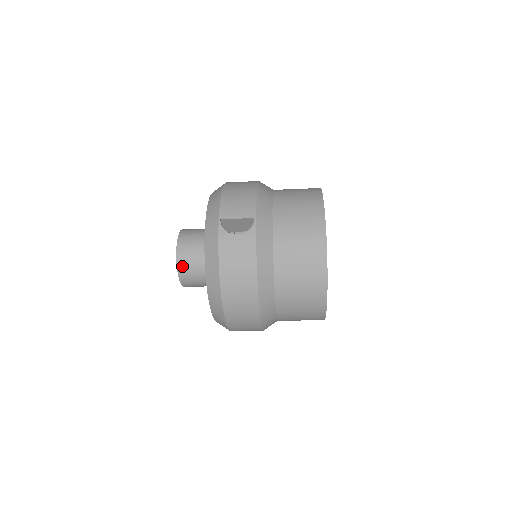
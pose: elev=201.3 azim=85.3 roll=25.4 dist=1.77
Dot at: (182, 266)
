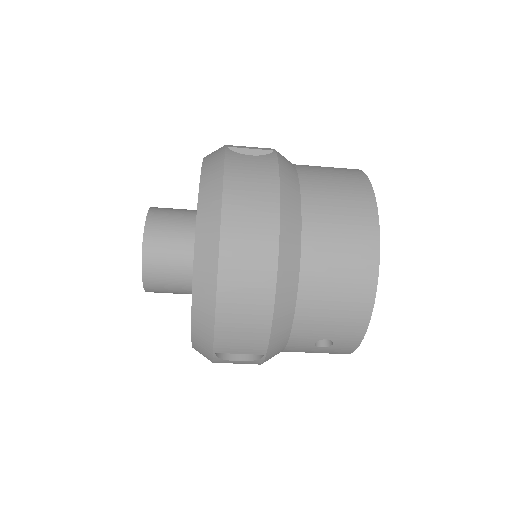
Dot at: (152, 230)
